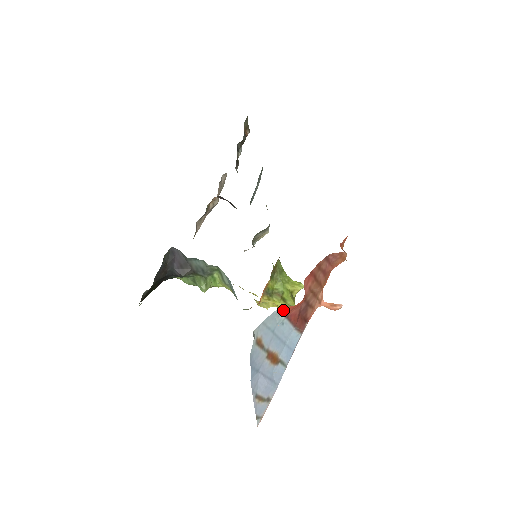
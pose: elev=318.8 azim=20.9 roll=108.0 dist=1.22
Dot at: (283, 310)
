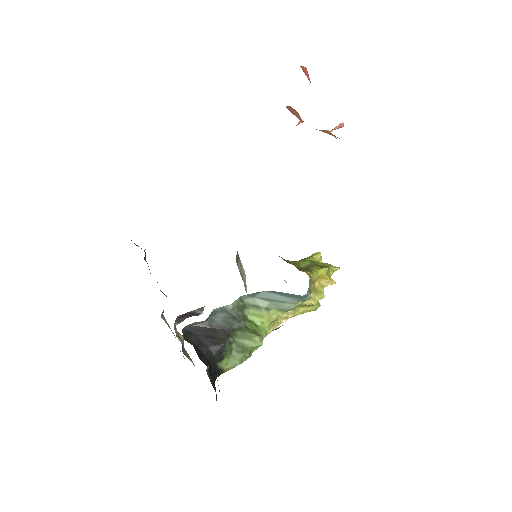
Dot at: occluded
